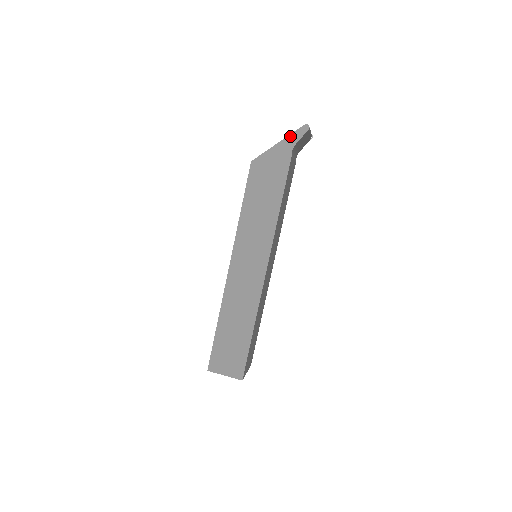
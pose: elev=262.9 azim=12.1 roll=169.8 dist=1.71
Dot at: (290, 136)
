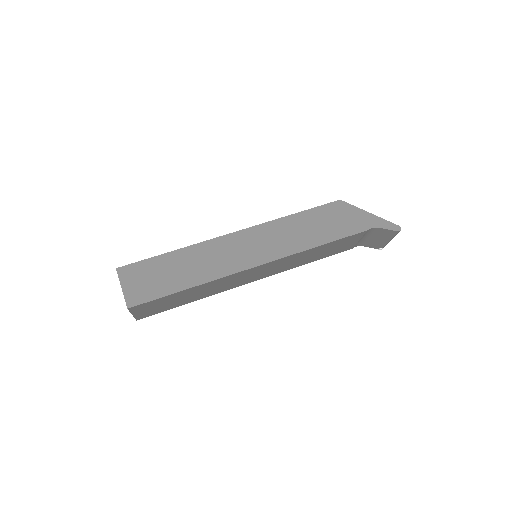
Dot at: (382, 219)
